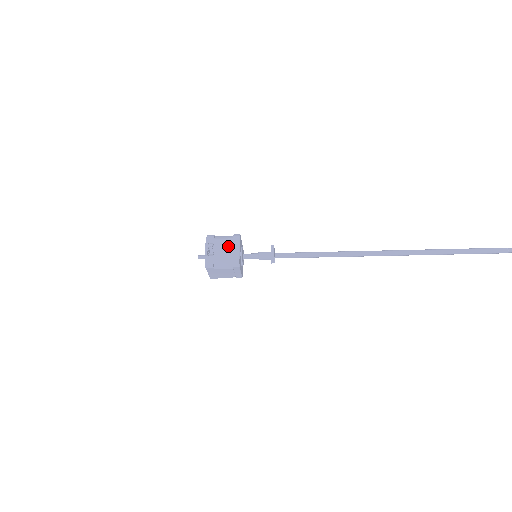
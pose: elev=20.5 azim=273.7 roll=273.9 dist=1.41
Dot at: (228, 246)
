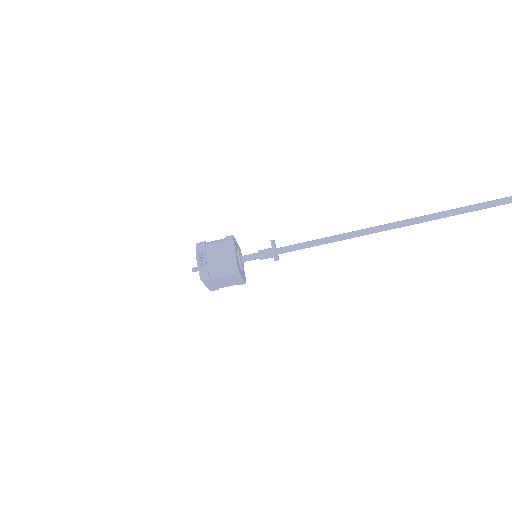
Dot at: (222, 251)
